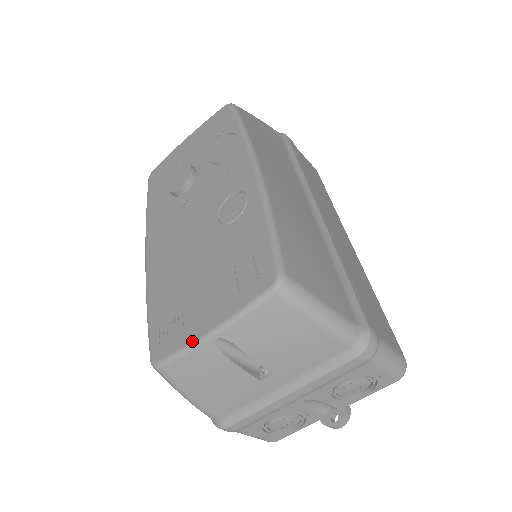
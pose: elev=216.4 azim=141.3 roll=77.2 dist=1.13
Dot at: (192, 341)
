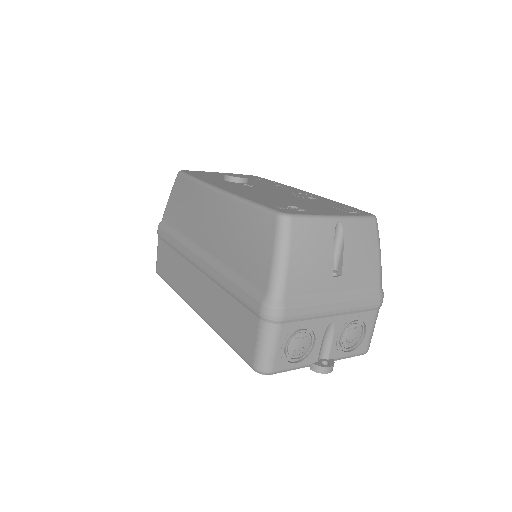
Dot at: (322, 214)
